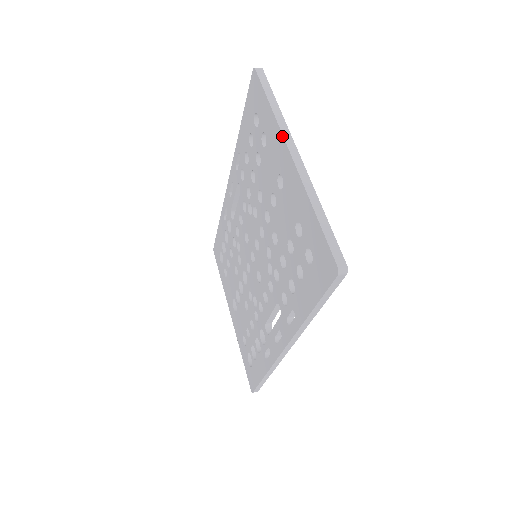
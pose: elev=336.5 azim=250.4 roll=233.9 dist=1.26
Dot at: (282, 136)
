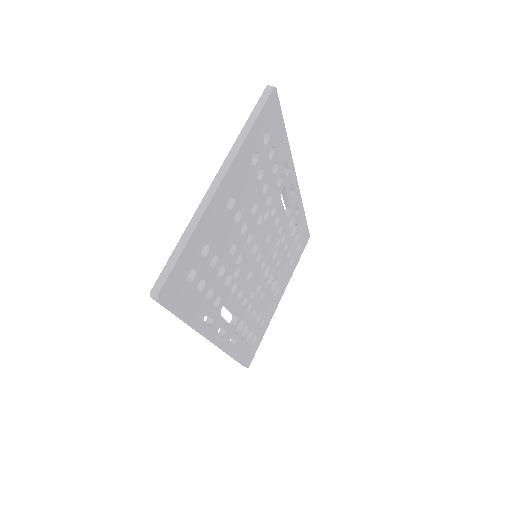
Dot at: (224, 161)
